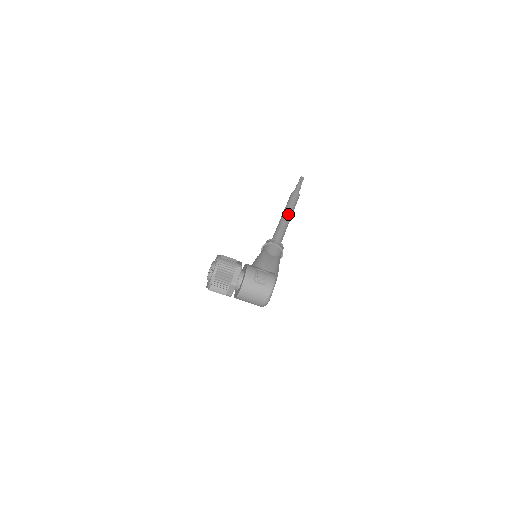
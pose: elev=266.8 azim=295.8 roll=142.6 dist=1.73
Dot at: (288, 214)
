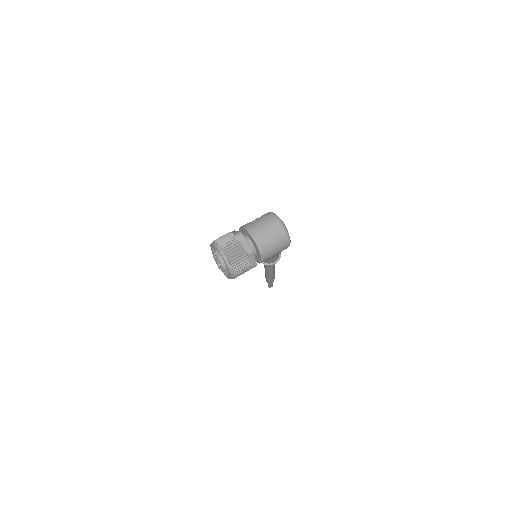
Dot at: occluded
